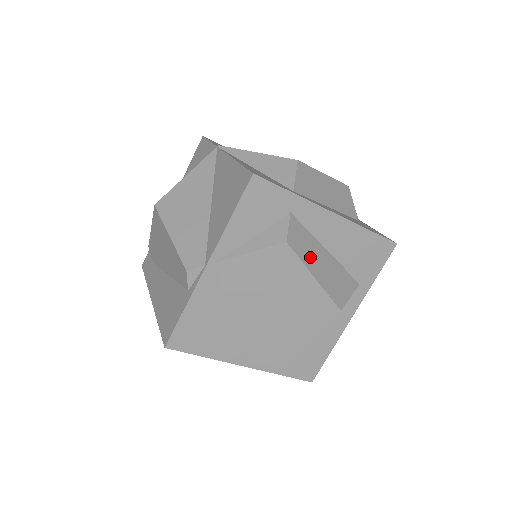
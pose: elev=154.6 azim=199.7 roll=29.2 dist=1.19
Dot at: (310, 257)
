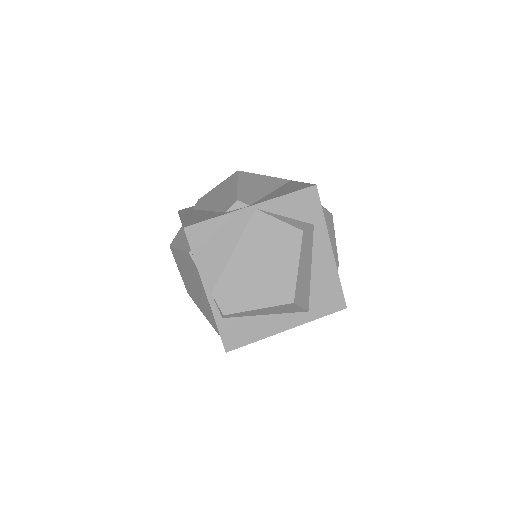
Dot at: (304, 256)
